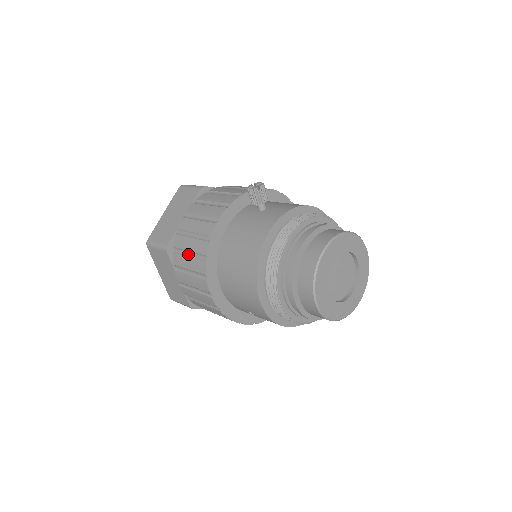
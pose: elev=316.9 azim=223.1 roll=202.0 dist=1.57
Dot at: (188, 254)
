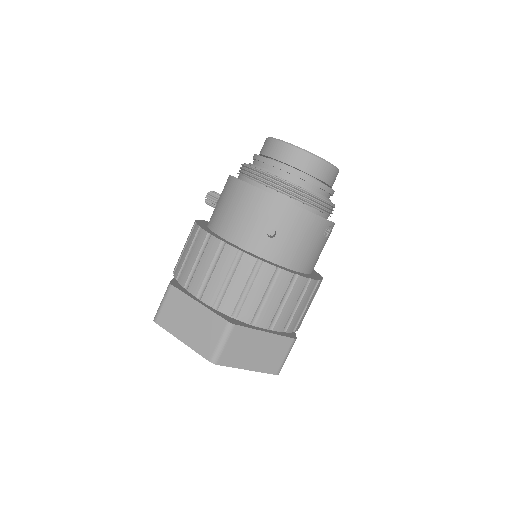
Dot at: (188, 257)
